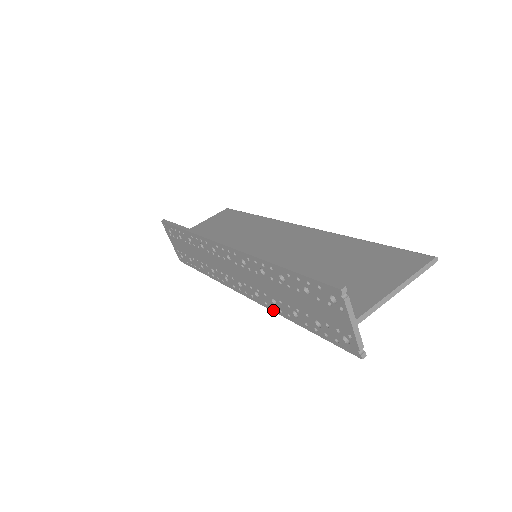
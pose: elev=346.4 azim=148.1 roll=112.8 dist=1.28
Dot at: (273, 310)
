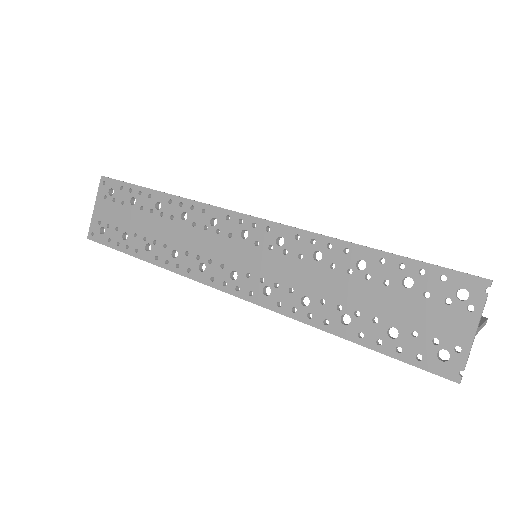
Dot at: (290, 314)
